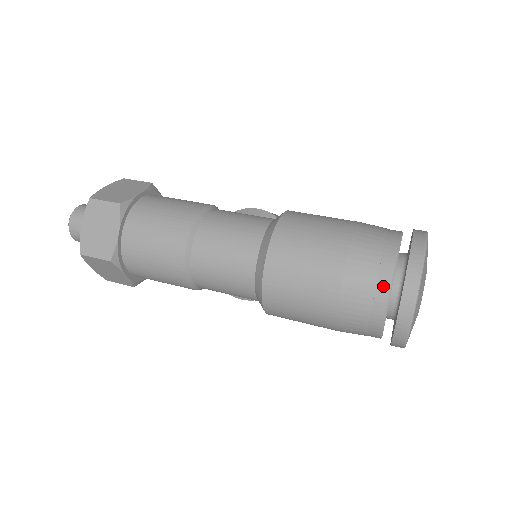
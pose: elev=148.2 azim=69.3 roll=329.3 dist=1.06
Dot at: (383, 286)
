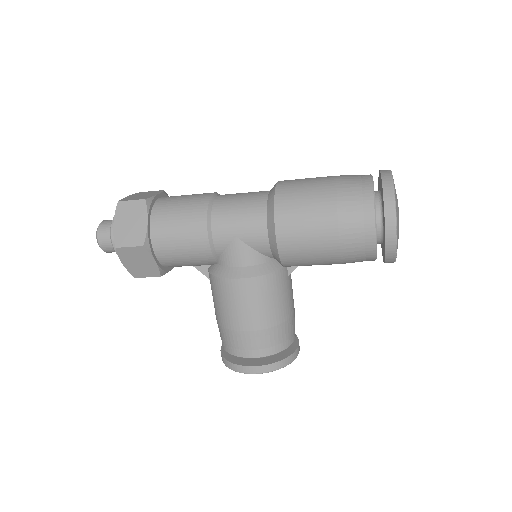
Dot at: (366, 175)
